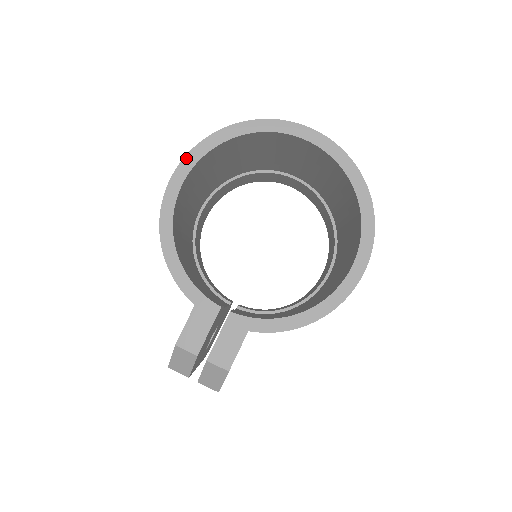
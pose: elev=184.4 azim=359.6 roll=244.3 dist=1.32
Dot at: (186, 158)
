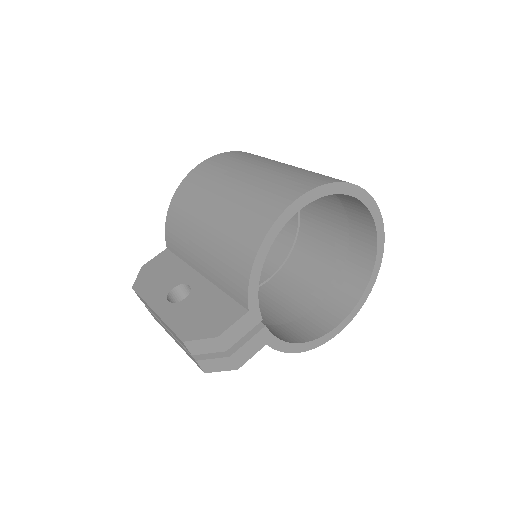
Dot at: (316, 189)
